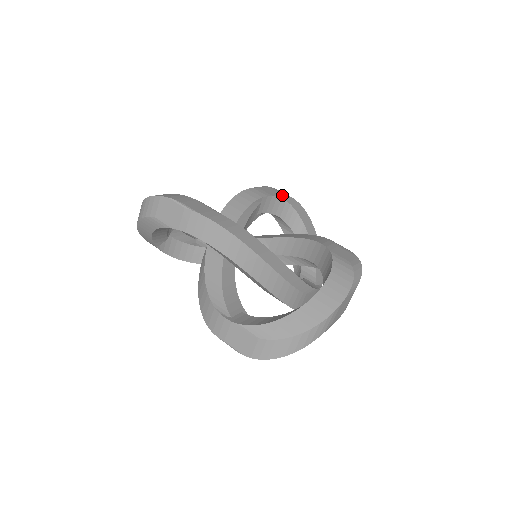
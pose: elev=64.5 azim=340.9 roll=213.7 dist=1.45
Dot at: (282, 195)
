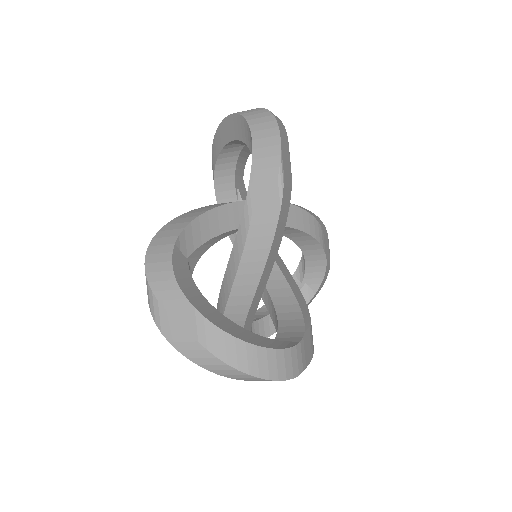
Dot at: occluded
